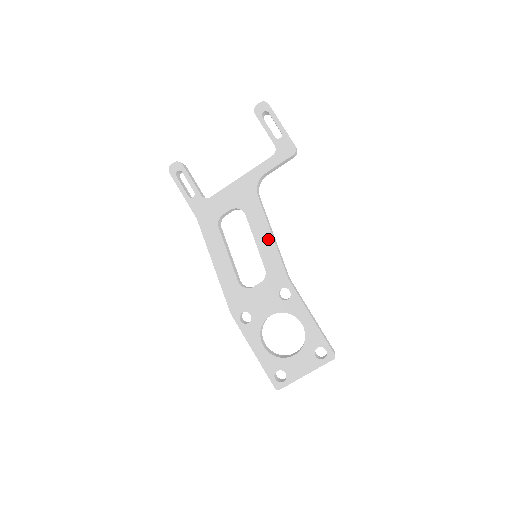
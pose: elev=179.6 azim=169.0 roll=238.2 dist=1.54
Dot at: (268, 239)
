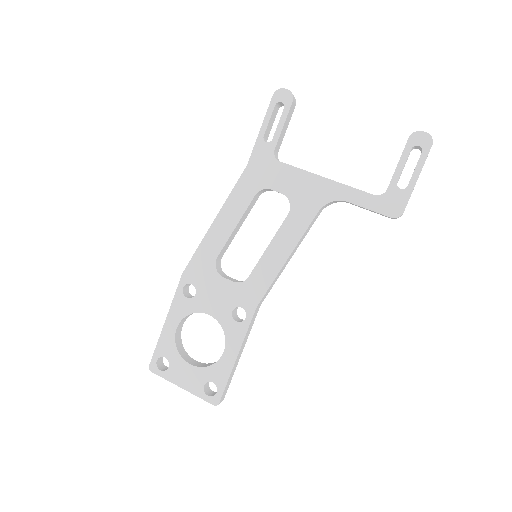
Dot at: (281, 257)
